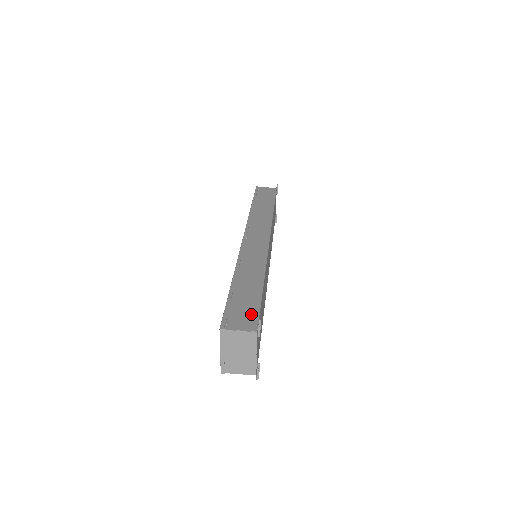
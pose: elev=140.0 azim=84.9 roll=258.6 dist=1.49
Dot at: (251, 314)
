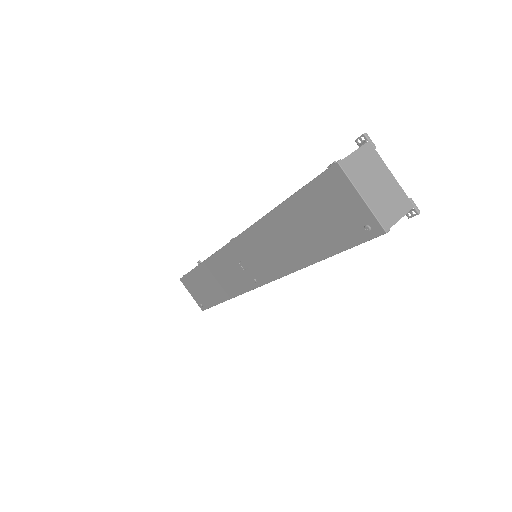
Dot at: occluded
